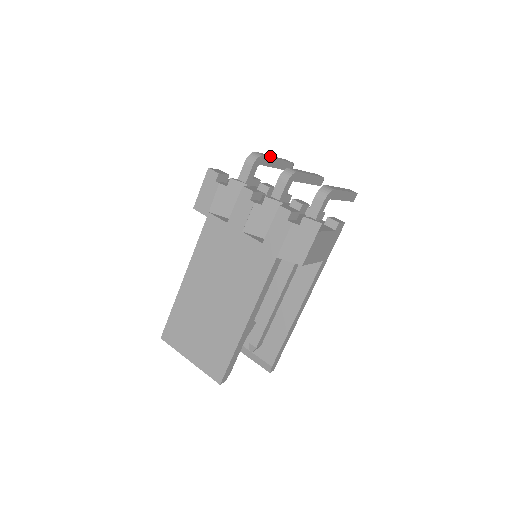
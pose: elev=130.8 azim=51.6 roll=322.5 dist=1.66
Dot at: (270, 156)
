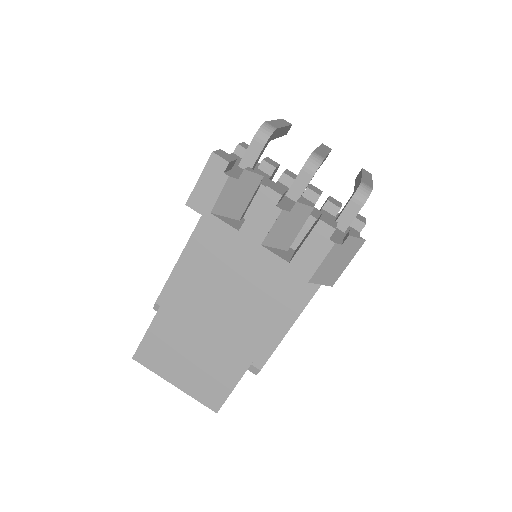
Dot at: (278, 124)
